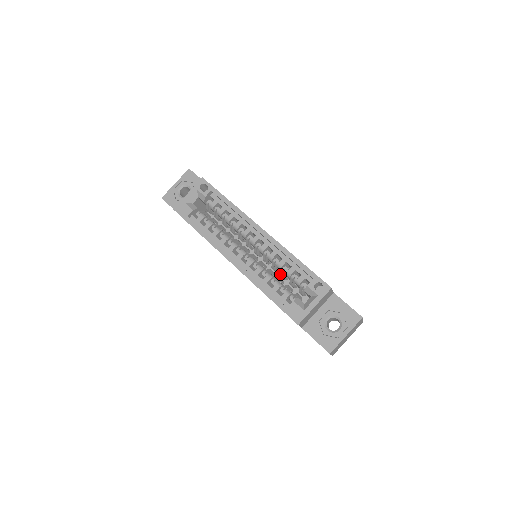
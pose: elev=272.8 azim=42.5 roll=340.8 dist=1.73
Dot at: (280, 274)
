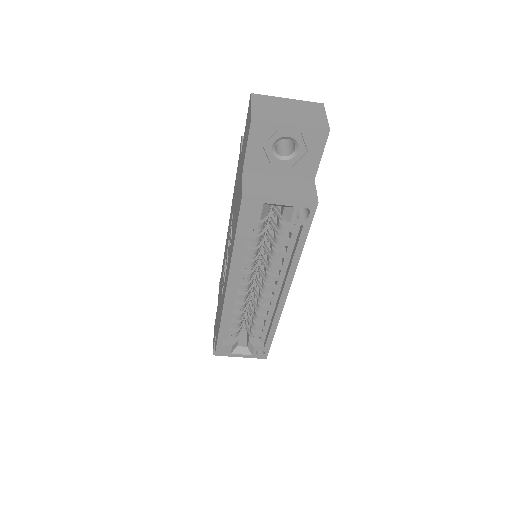
Dot at: (251, 308)
